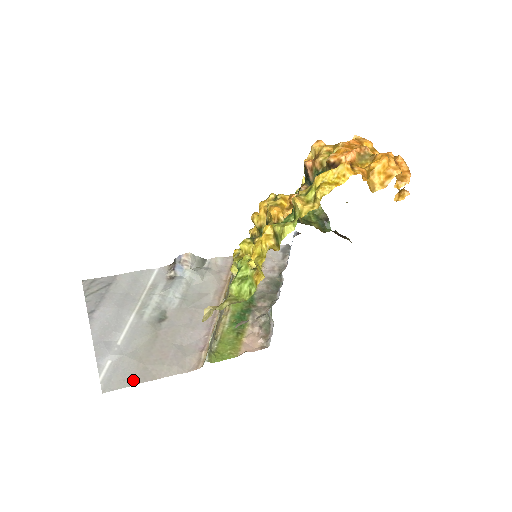
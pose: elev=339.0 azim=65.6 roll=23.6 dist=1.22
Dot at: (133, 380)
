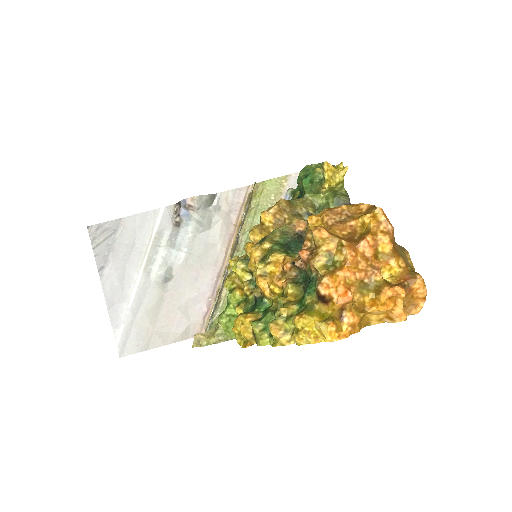
Dot at: (144, 346)
